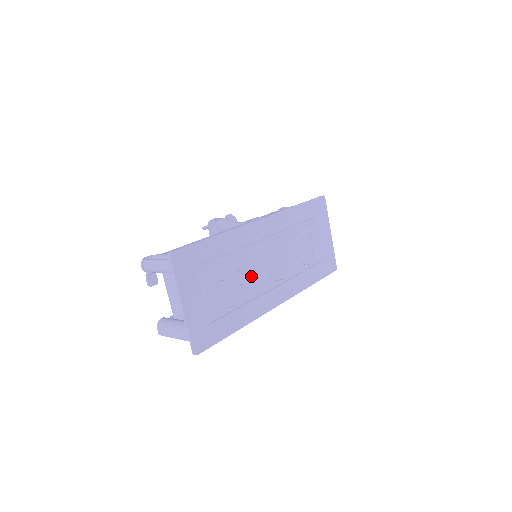
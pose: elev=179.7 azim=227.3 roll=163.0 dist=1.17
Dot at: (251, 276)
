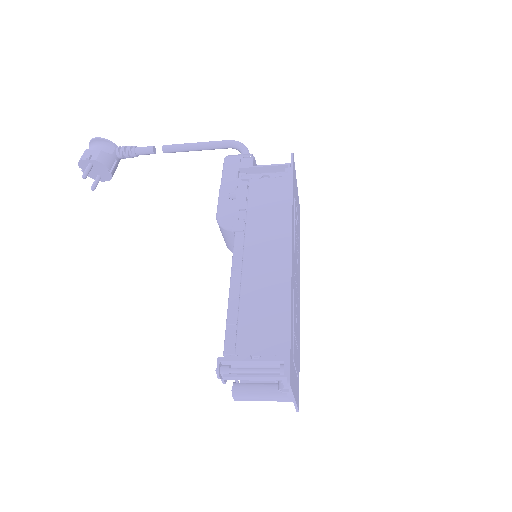
Dot at: (296, 306)
